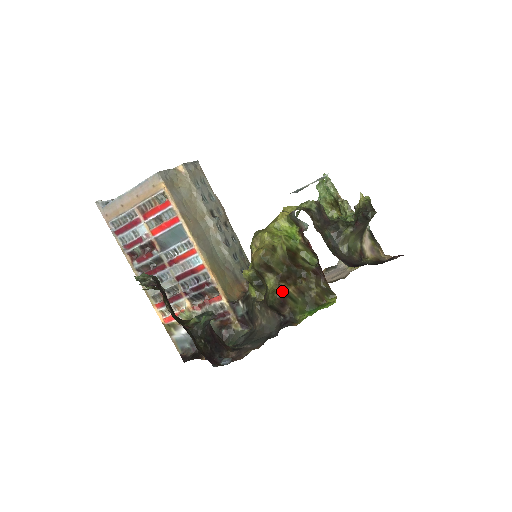
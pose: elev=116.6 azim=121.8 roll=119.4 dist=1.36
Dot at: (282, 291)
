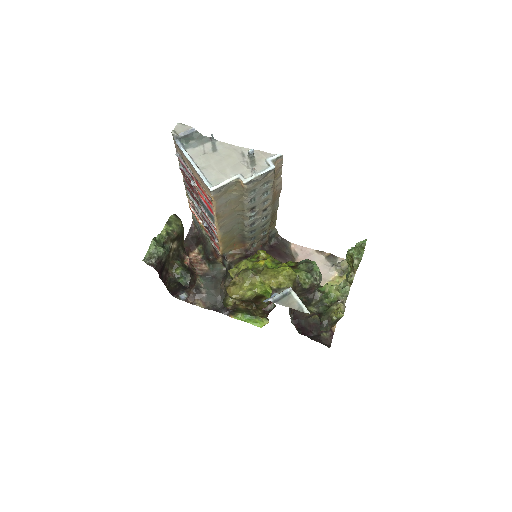
Dot at: (234, 306)
